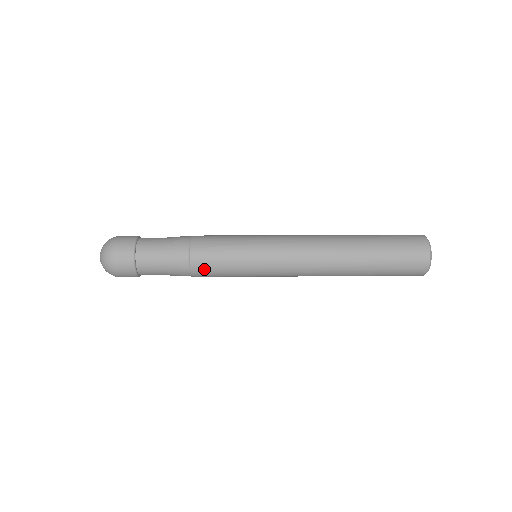
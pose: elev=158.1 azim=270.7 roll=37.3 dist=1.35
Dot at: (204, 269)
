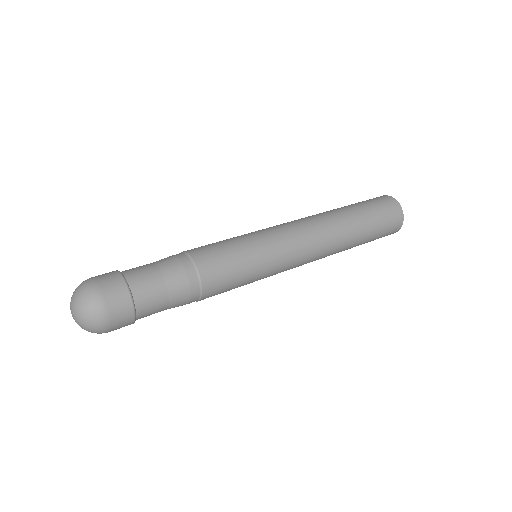
Dot at: (217, 285)
